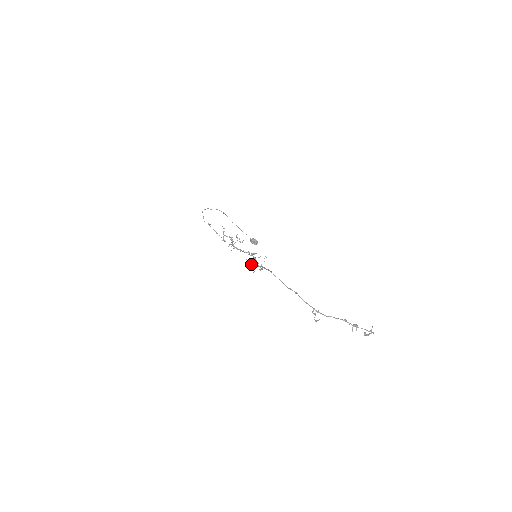
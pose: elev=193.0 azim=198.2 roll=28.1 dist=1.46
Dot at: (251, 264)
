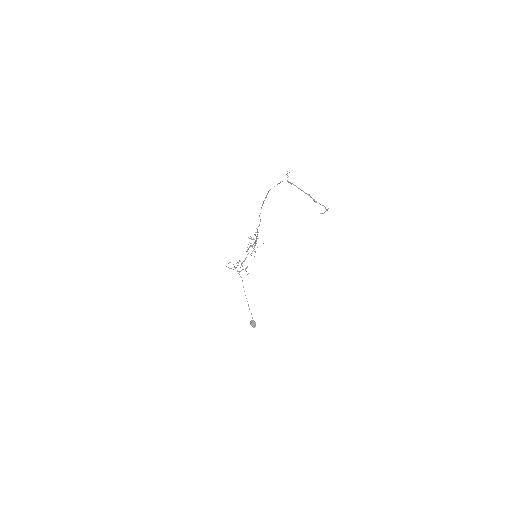
Dot at: (251, 246)
